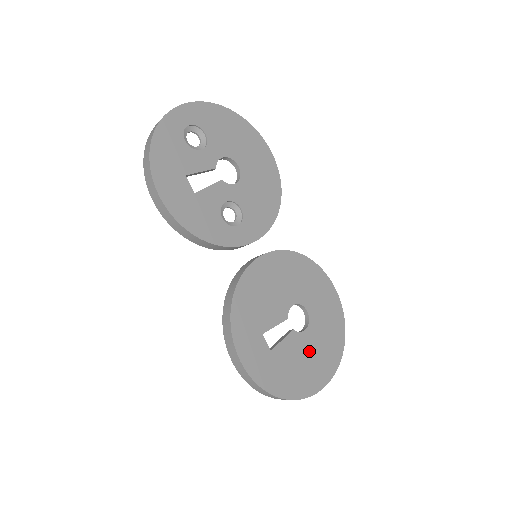
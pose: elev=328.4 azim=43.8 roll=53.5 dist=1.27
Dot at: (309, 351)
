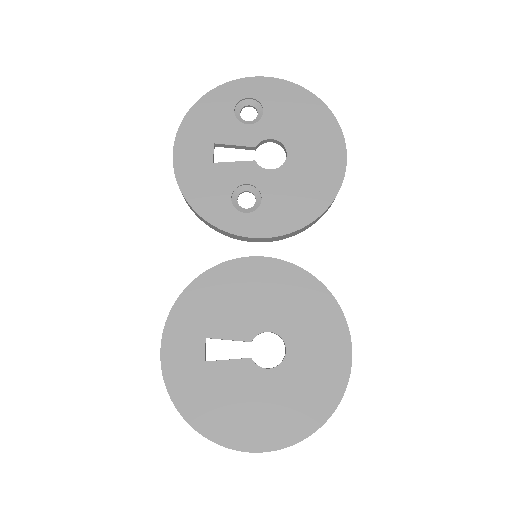
Dot at: (259, 396)
